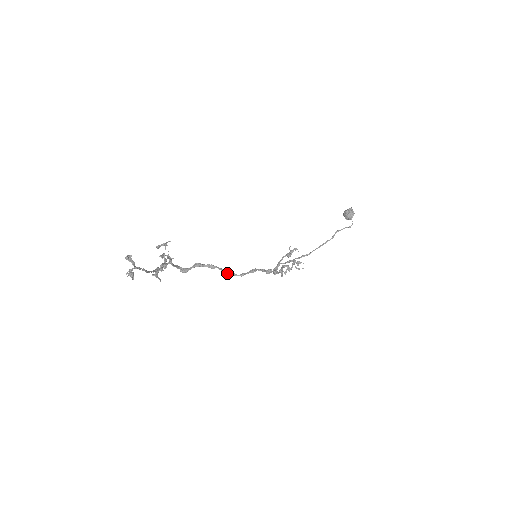
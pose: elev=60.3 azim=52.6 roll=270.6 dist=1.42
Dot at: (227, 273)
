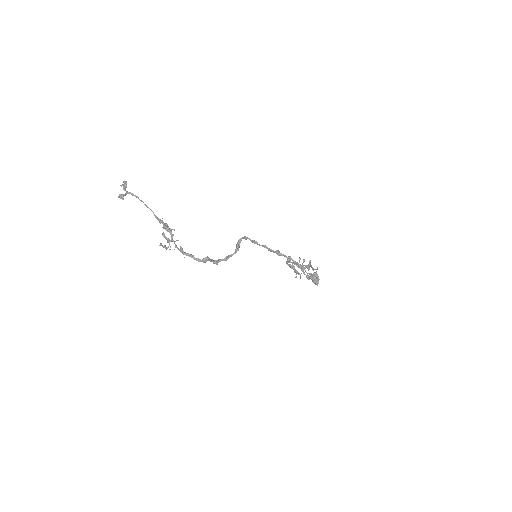
Dot at: (237, 246)
